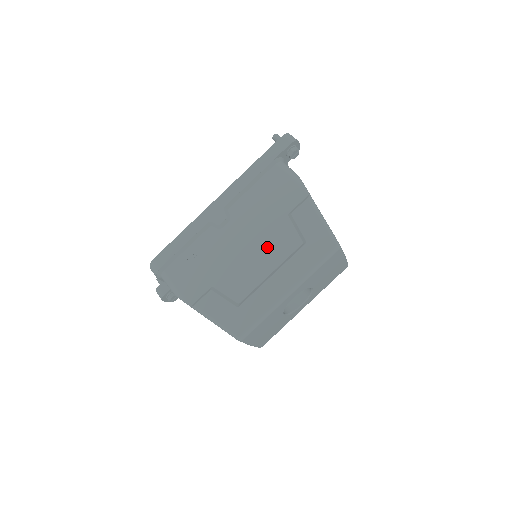
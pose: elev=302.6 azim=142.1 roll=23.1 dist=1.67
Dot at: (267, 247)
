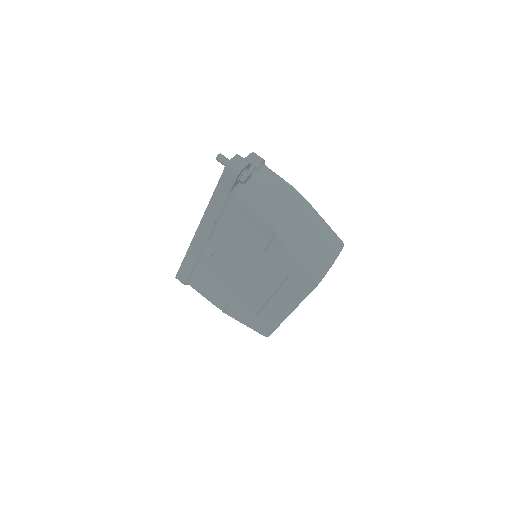
Dot at: (258, 275)
